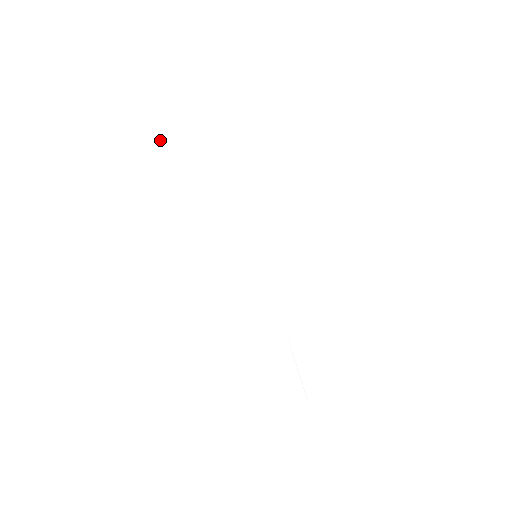
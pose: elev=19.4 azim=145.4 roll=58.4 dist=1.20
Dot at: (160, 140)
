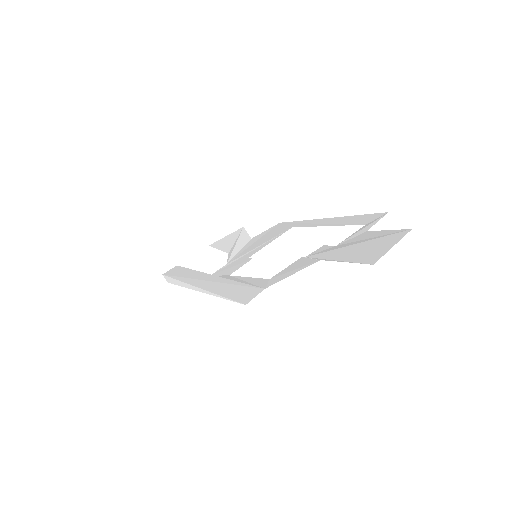
Dot at: (164, 275)
